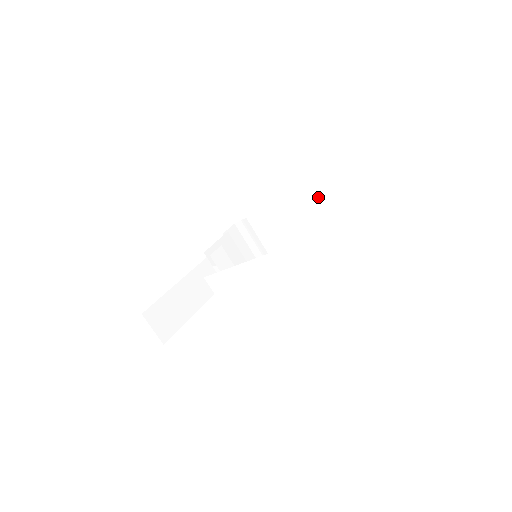
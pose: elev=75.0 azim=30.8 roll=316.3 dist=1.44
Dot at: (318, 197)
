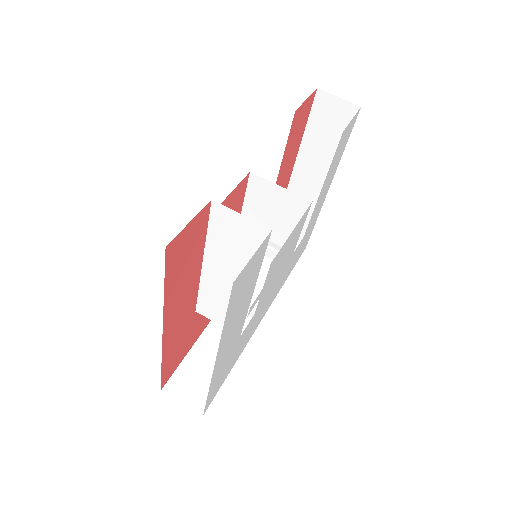
Dot at: (307, 154)
